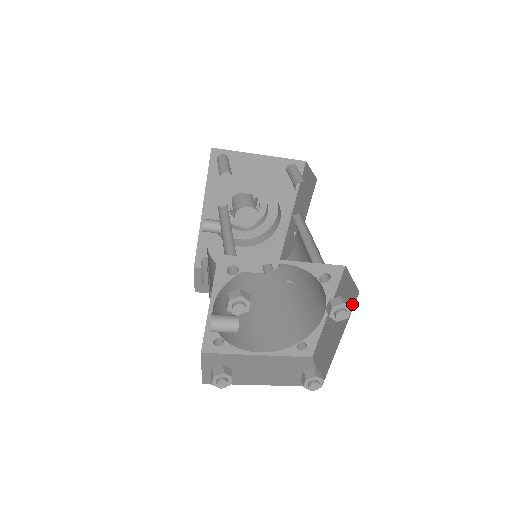
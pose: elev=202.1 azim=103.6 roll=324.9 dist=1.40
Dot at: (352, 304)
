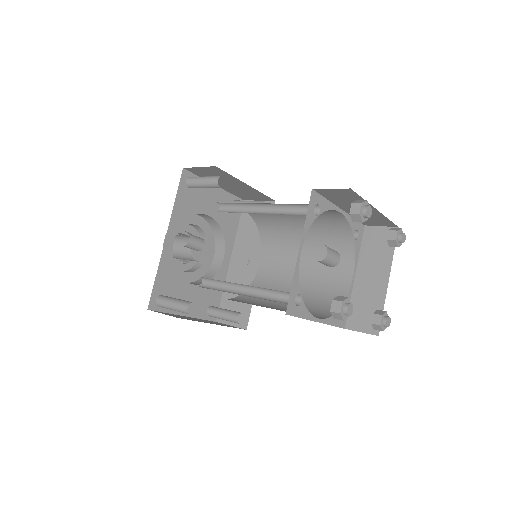
Dot at: occluded
